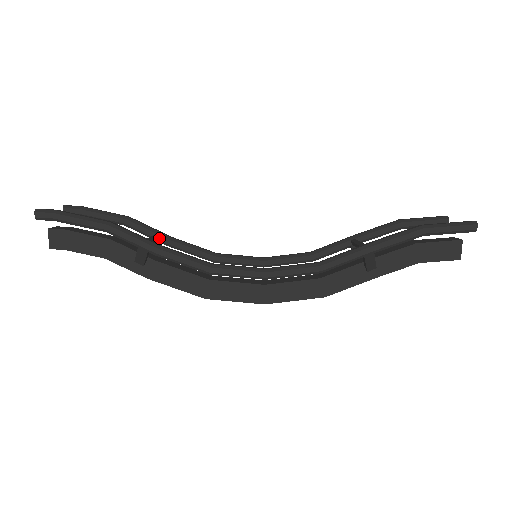
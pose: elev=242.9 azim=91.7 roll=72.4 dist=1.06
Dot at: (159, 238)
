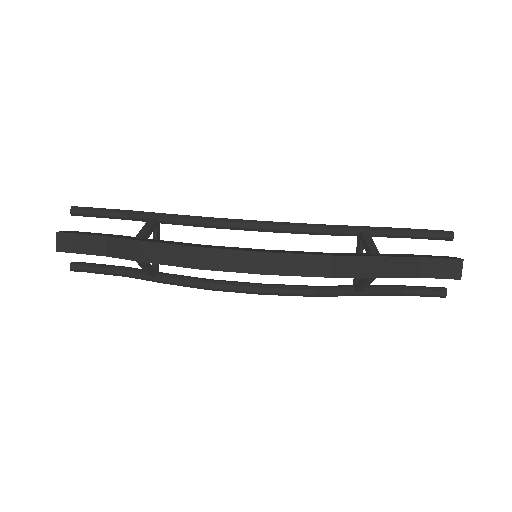
Dot at: (156, 270)
